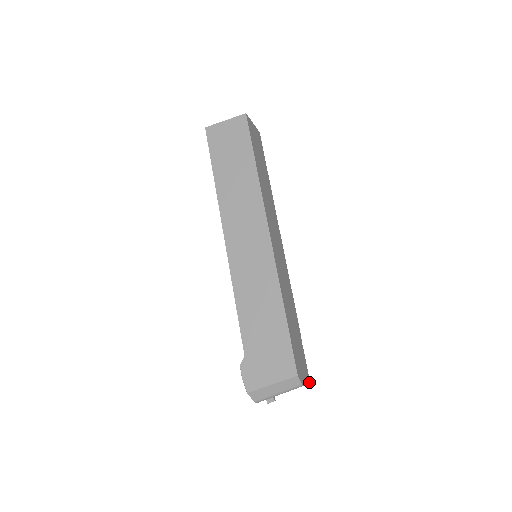
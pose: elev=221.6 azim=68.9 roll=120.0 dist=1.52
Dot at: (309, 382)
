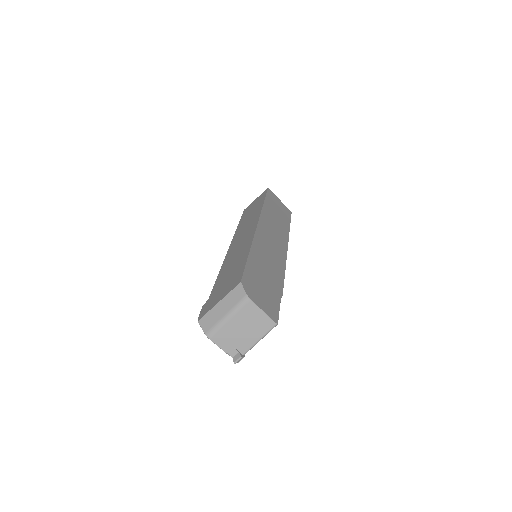
Dot at: (275, 322)
